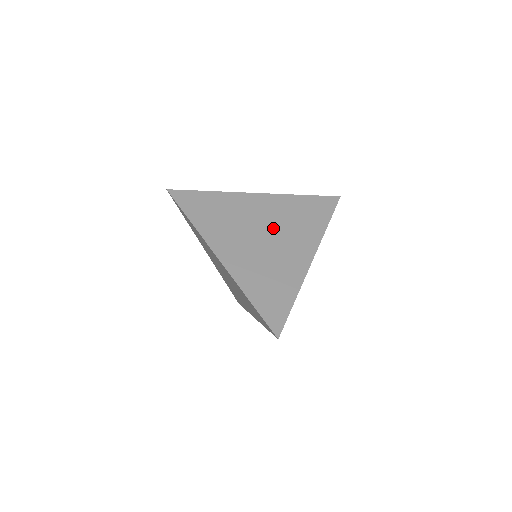
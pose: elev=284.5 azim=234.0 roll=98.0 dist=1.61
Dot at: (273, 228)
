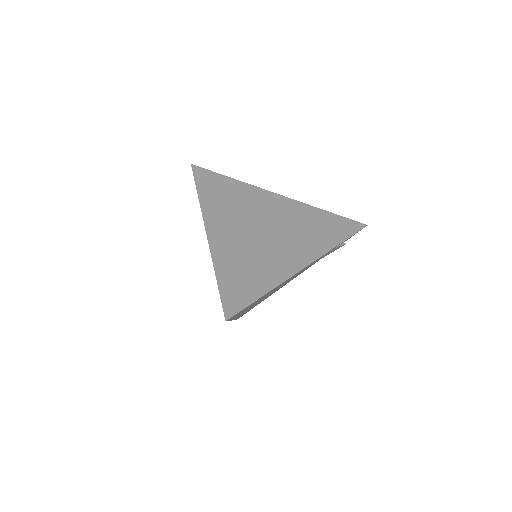
Dot at: (278, 226)
